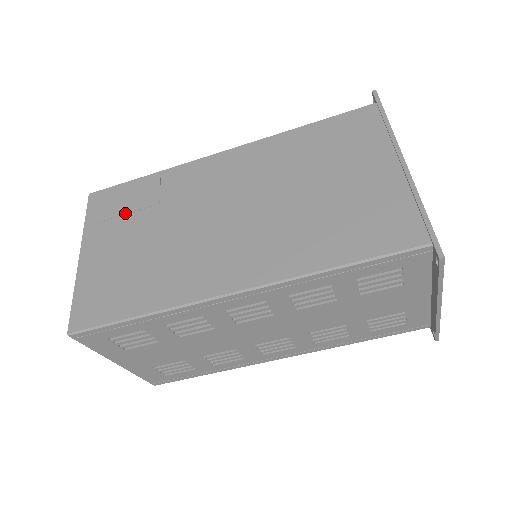
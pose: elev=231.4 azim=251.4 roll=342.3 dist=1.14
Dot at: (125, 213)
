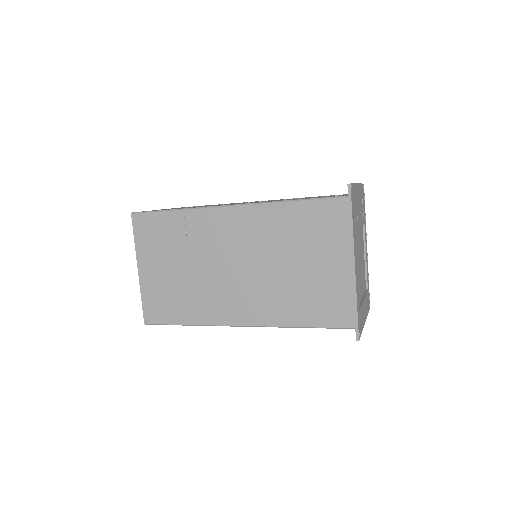
Dot at: (163, 243)
